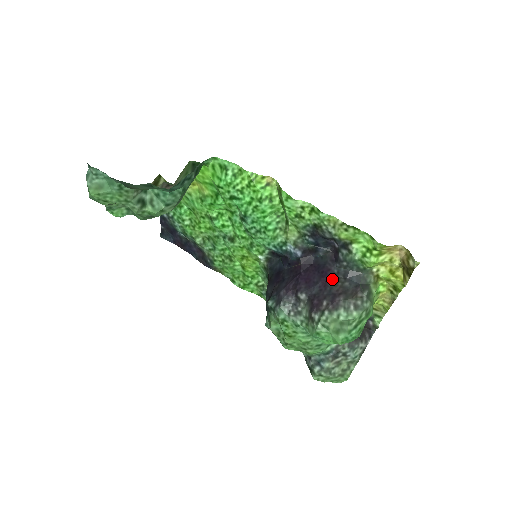
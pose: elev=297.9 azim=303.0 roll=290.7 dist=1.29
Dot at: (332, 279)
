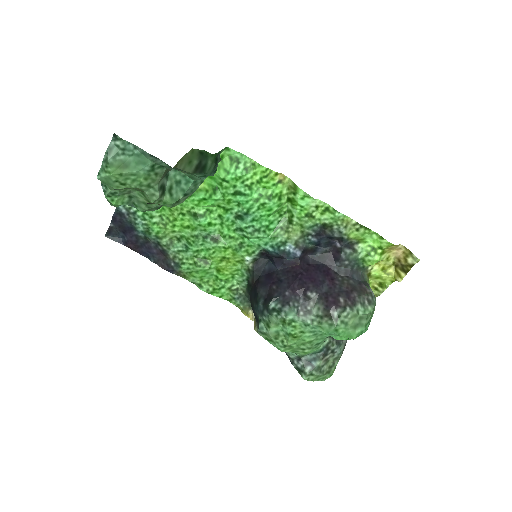
Dot at: (336, 277)
